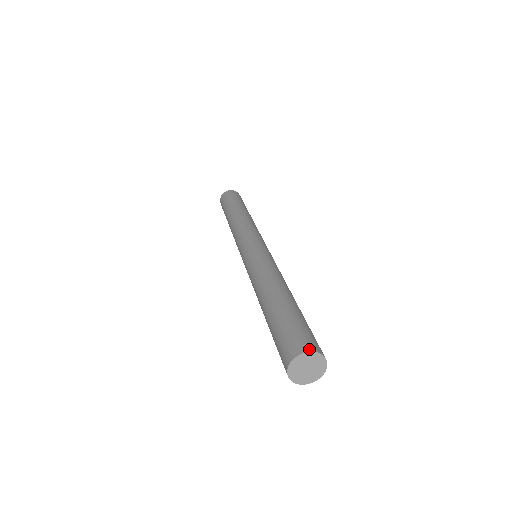
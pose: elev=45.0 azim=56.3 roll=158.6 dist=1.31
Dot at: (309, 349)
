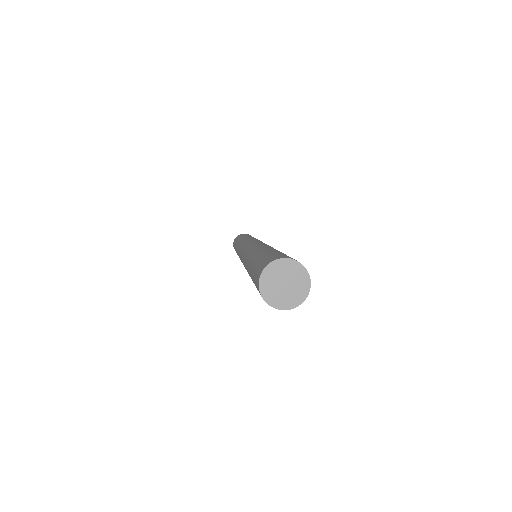
Dot at: (274, 259)
